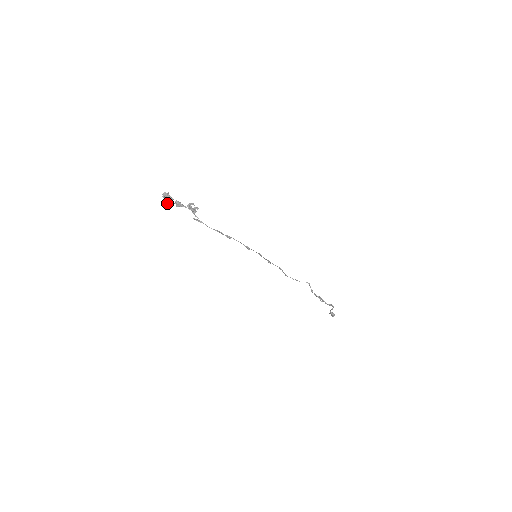
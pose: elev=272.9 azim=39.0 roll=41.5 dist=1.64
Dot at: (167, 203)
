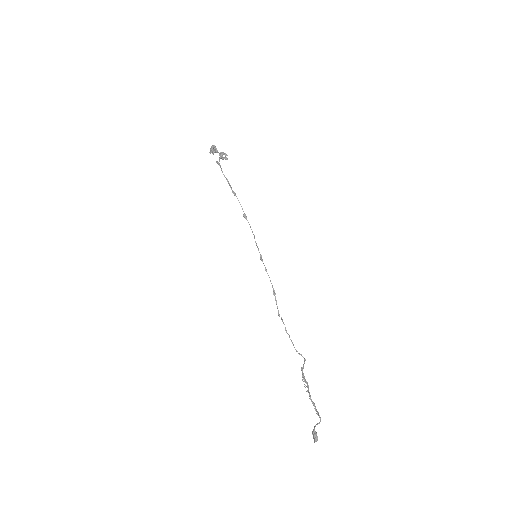
Dot at: (209, 152)
